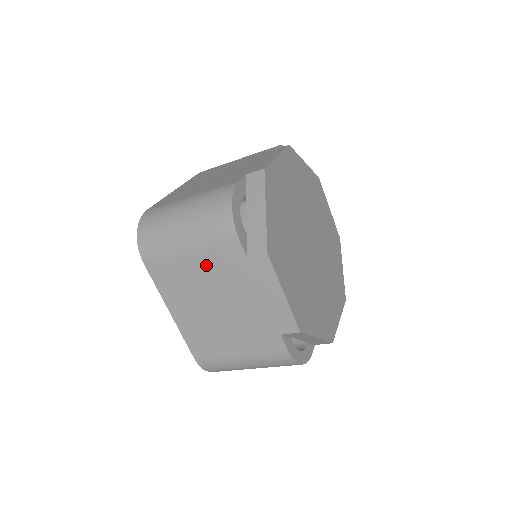
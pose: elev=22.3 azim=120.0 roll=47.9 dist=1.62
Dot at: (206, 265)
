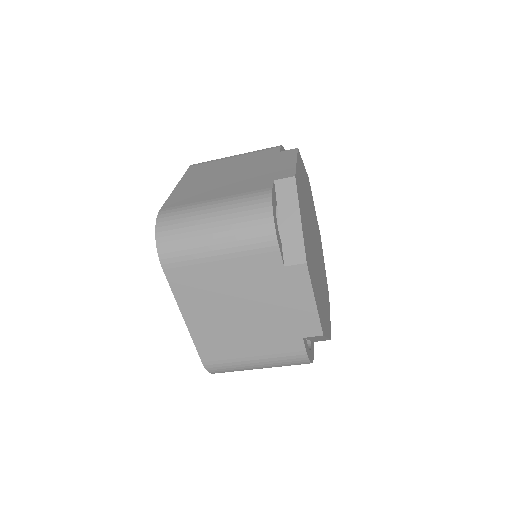
Dot at: (237, 272)
